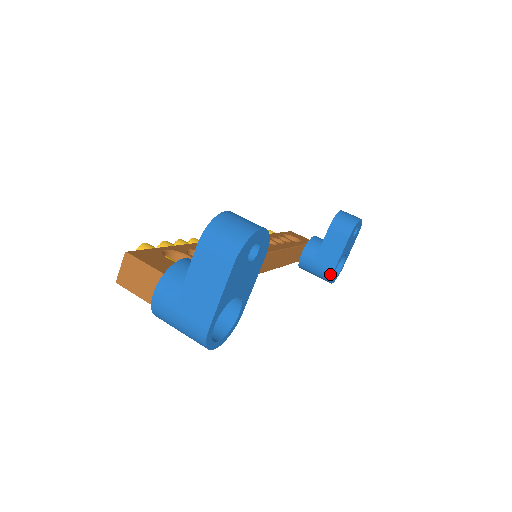
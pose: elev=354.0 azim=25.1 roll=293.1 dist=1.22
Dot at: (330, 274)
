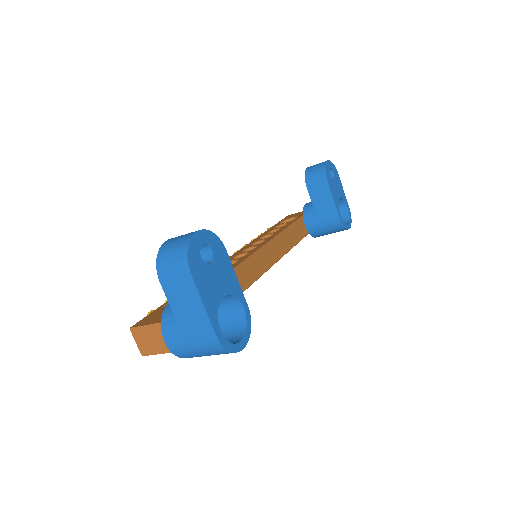
Dot at: (339, 223)
